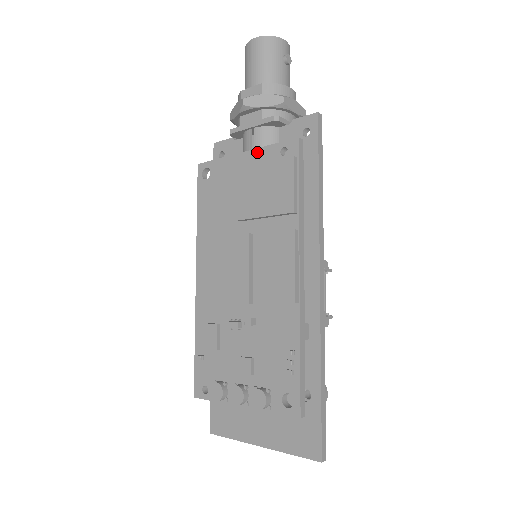
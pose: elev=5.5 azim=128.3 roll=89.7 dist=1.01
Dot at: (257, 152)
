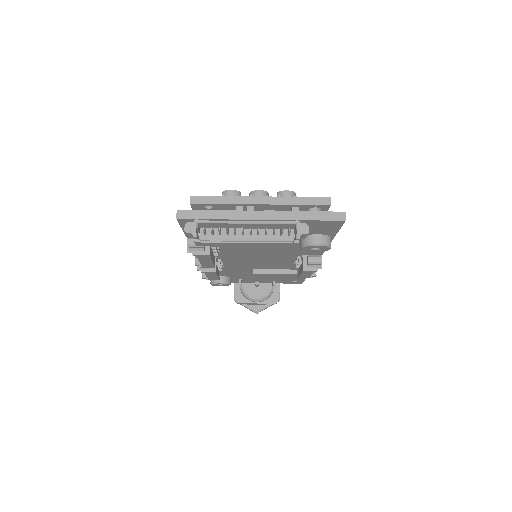
Dot at: occluded
